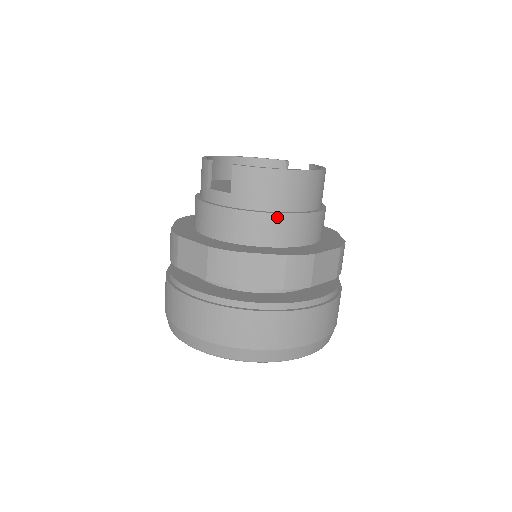
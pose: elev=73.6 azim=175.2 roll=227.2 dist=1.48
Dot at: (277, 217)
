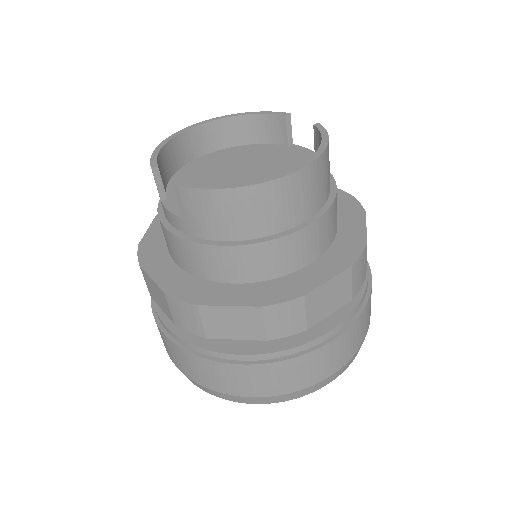
Dot at: (246, 249)
